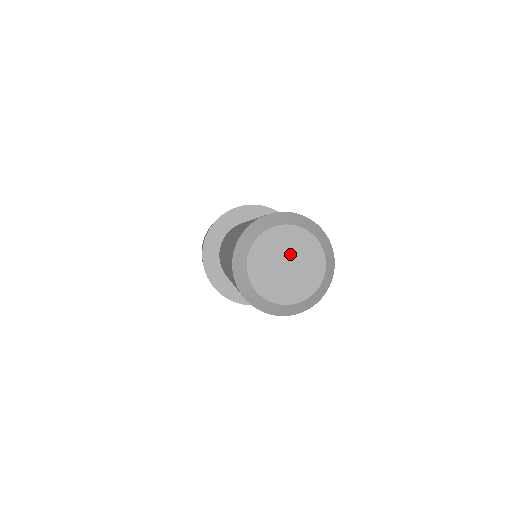
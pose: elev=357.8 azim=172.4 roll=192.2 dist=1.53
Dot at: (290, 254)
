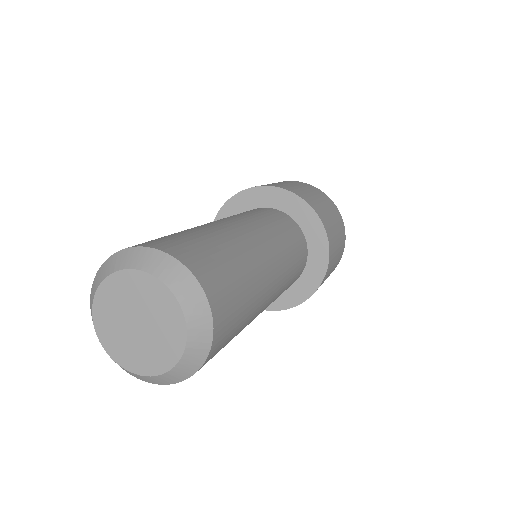
Dot at: (147, 316)
